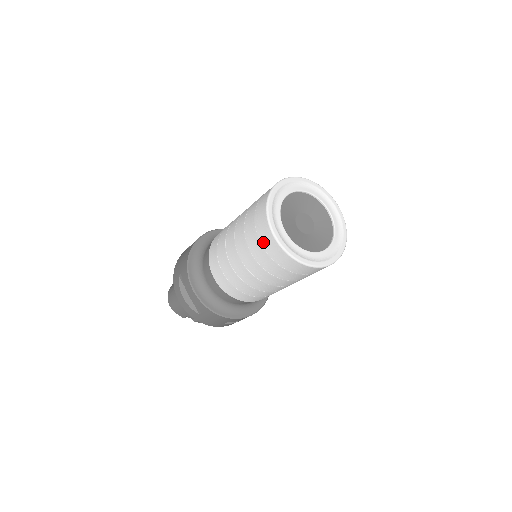
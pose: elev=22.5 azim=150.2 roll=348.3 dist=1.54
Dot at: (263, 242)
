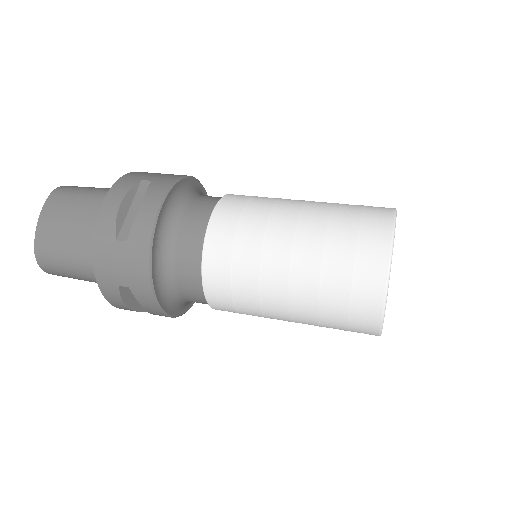
Dot at: (355, 328)
